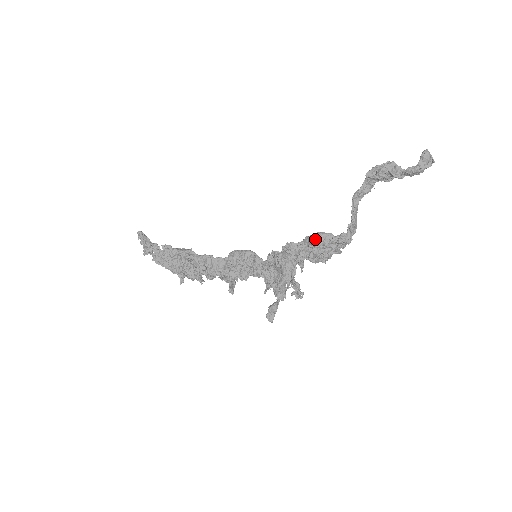
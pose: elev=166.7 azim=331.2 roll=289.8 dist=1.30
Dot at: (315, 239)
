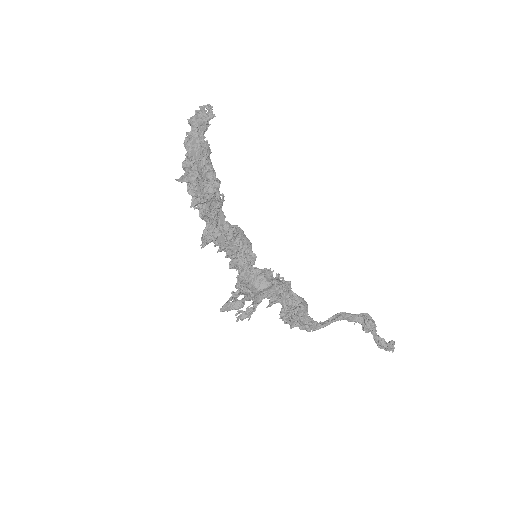
Dot at: (305, 303)
